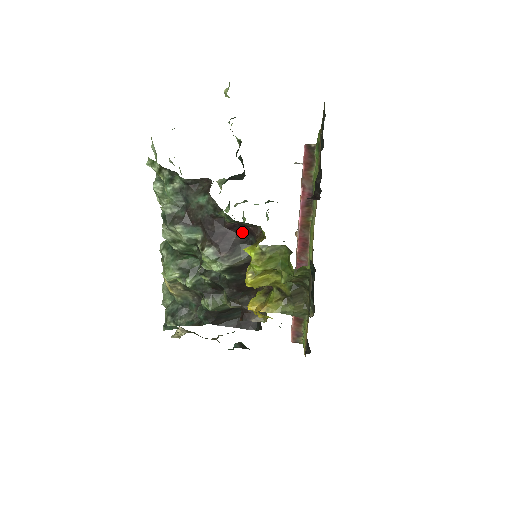
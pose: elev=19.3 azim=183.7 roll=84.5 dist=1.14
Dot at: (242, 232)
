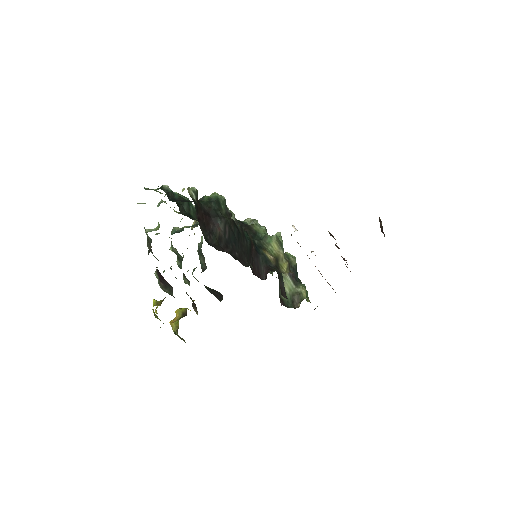
Dot at: (168, 283)
